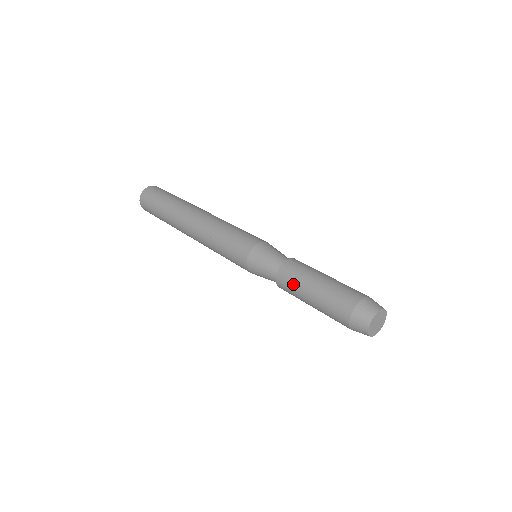
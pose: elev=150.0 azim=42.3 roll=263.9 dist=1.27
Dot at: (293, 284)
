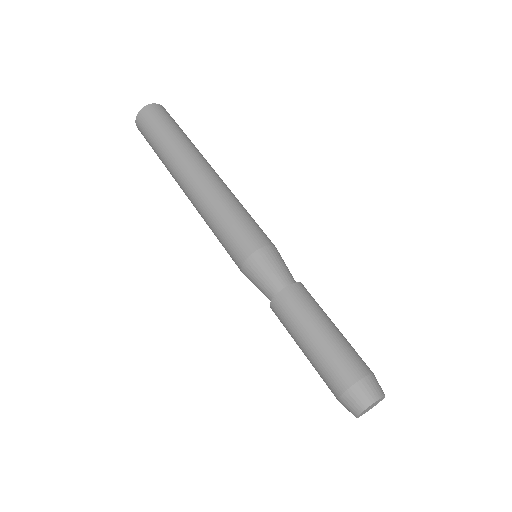
Dot at: occluded
